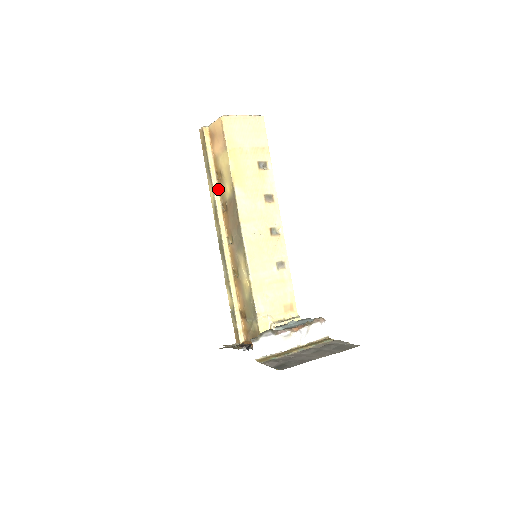
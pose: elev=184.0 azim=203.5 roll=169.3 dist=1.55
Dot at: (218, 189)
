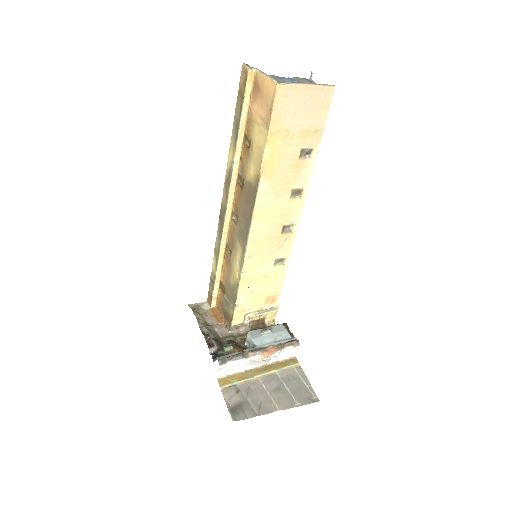
Dot at: (240, 155)
